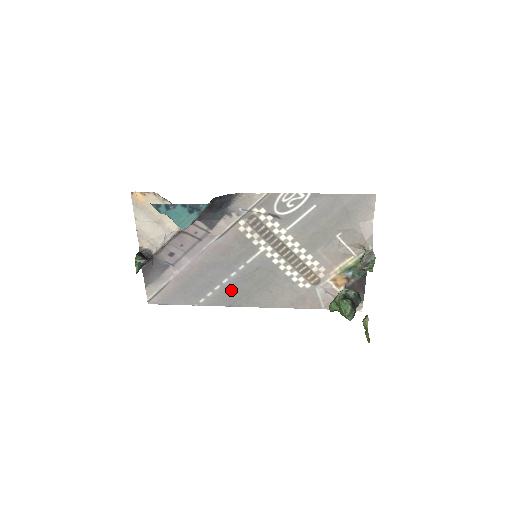
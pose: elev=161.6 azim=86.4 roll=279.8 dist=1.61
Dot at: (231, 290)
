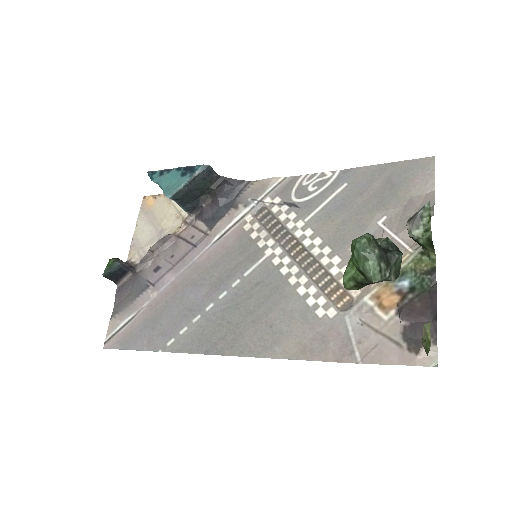
Dot at: (214, 323)
